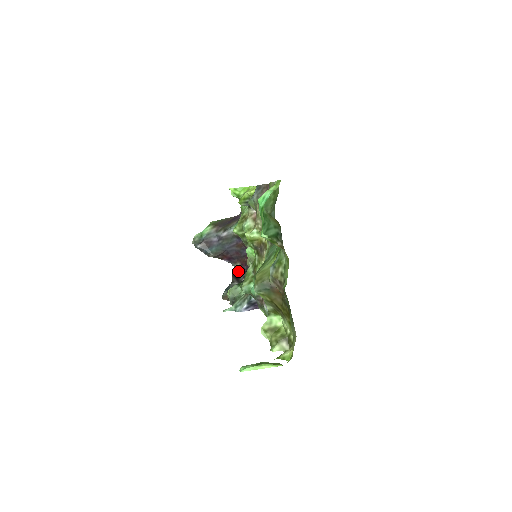
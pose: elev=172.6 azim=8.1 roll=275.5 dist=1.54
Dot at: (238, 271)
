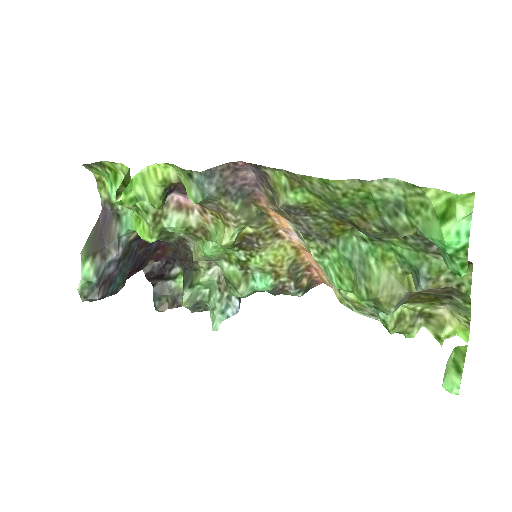
Dot at: (154, 270)
